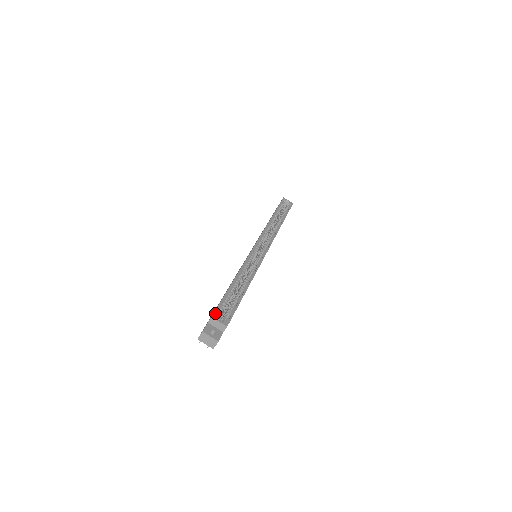
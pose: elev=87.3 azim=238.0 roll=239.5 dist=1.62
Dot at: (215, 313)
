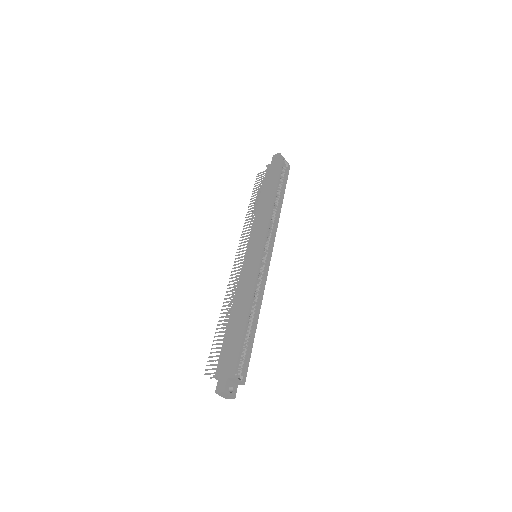
Dot at: (236, 371)
